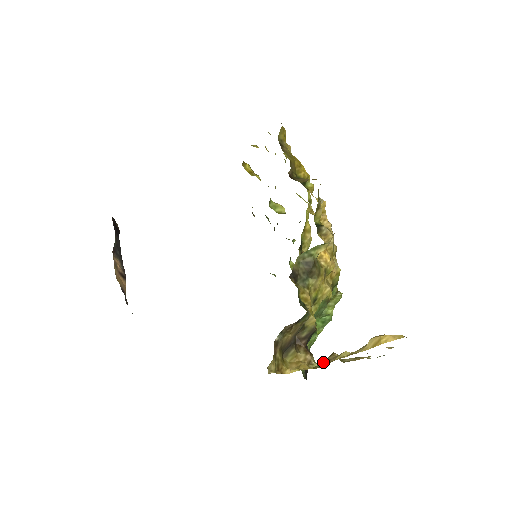
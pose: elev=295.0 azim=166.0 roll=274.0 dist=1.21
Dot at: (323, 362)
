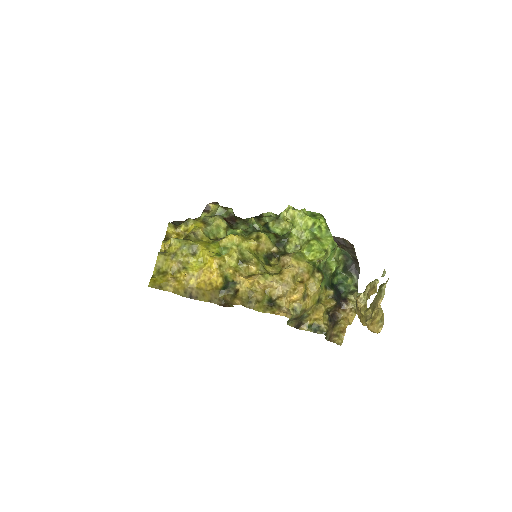
Dot at: (357, 309)
